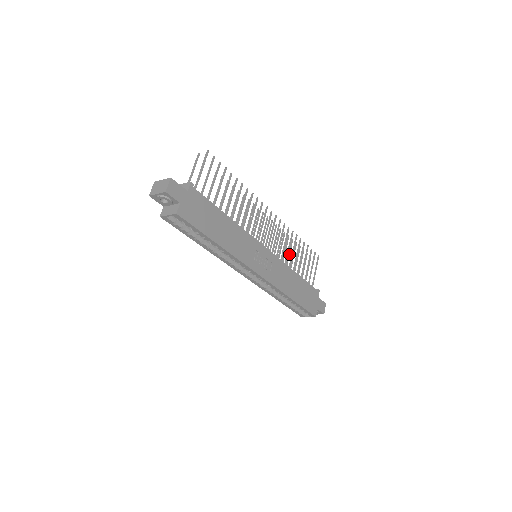
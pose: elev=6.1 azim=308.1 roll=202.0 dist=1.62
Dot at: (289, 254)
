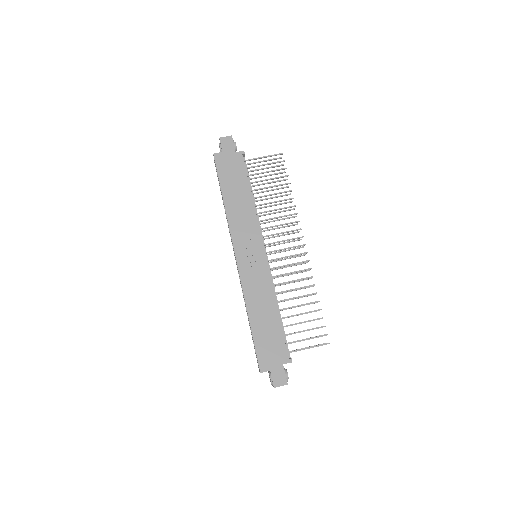
Dot at: occluded
